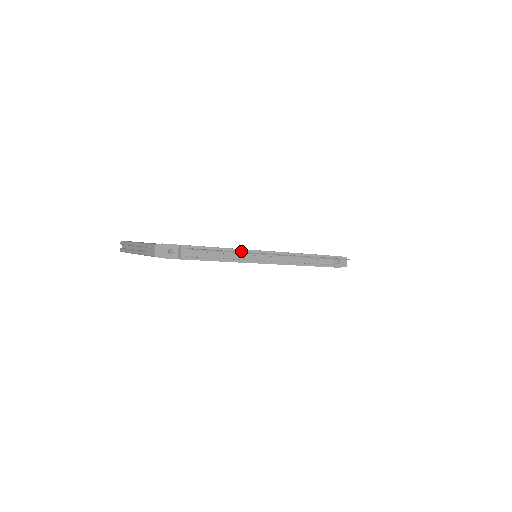
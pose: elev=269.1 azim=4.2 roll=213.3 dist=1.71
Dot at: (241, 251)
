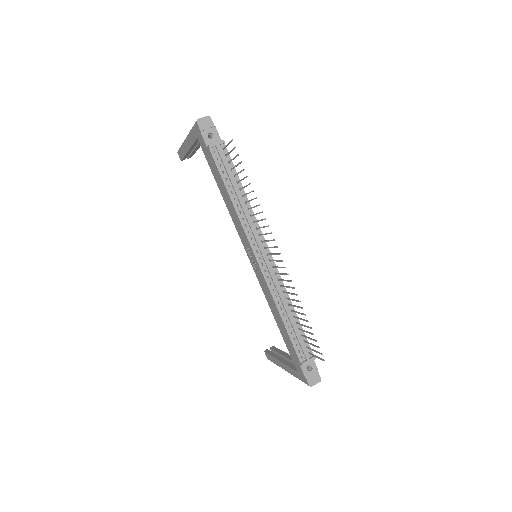
Dot at: (253, 217)
